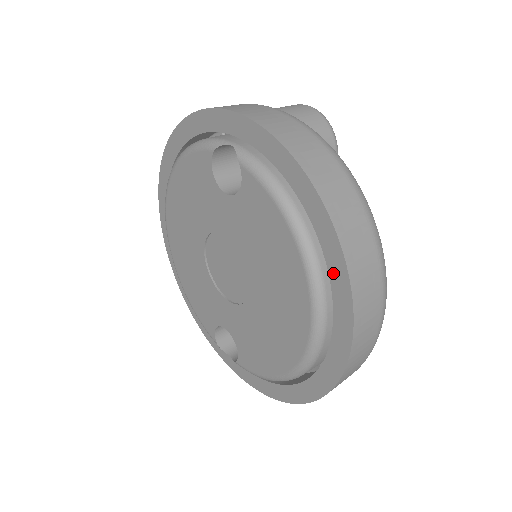
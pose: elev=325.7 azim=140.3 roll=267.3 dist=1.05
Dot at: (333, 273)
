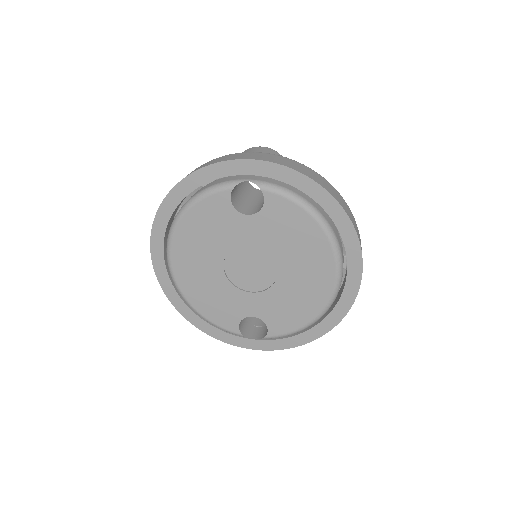
Dot at: (343, 232)
